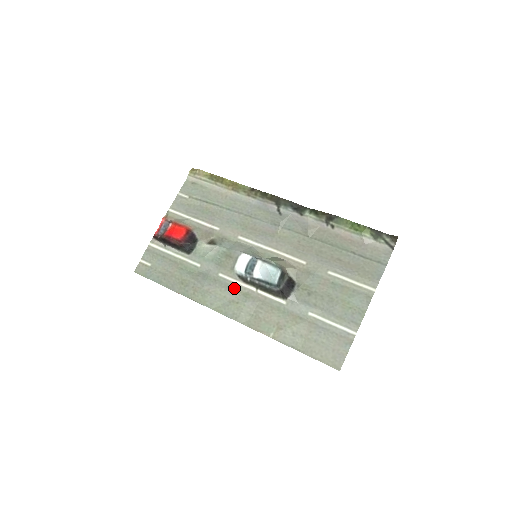
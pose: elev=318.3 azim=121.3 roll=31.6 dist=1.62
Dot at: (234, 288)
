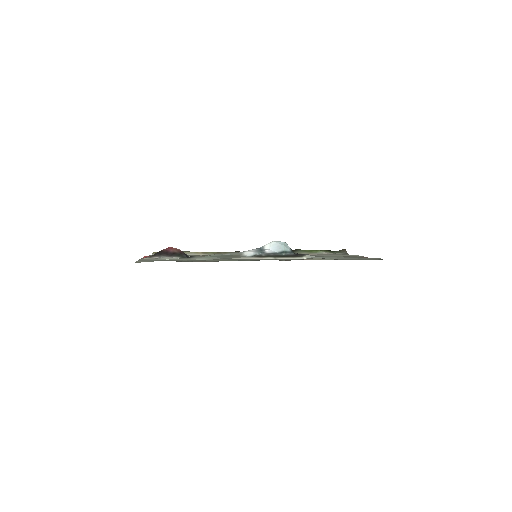
Dot at: (254, 259)
